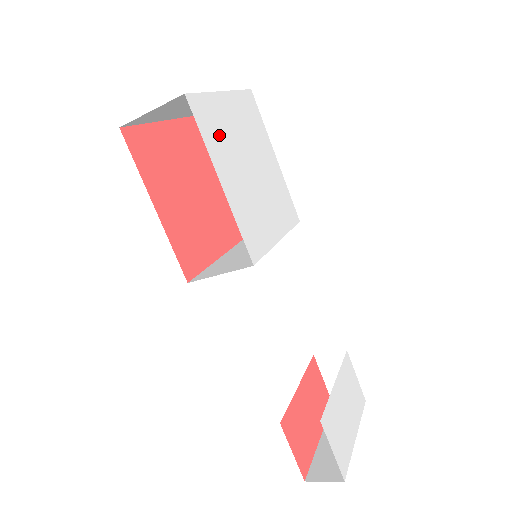
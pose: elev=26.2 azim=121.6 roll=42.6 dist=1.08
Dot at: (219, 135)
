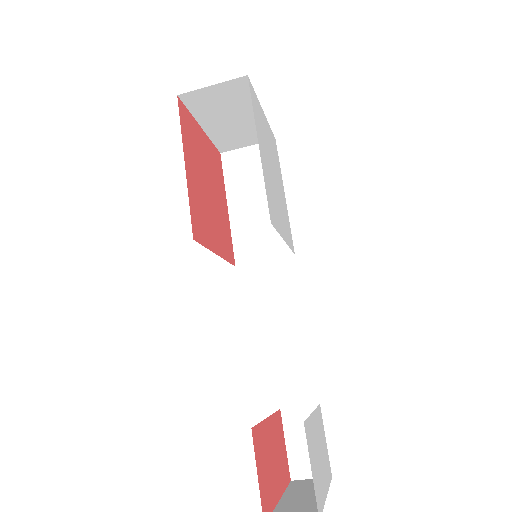
Dot at: (260, 125)
